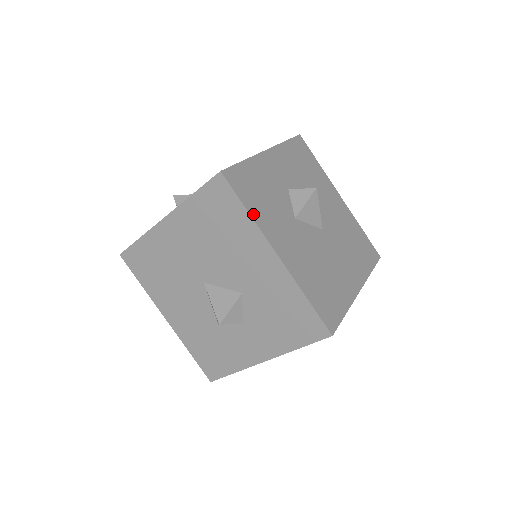
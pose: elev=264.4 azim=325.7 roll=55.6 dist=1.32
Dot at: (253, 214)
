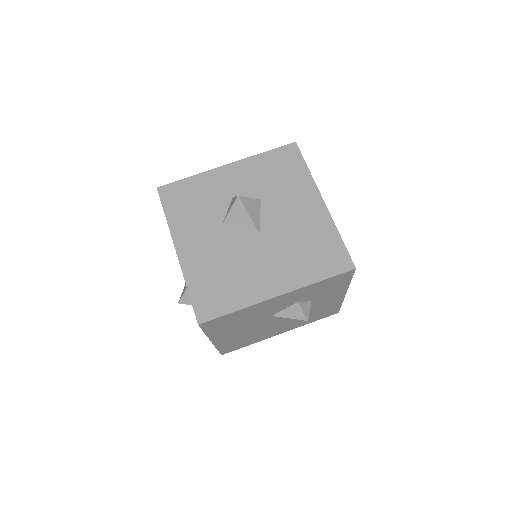
Dot at: (170, 219)
